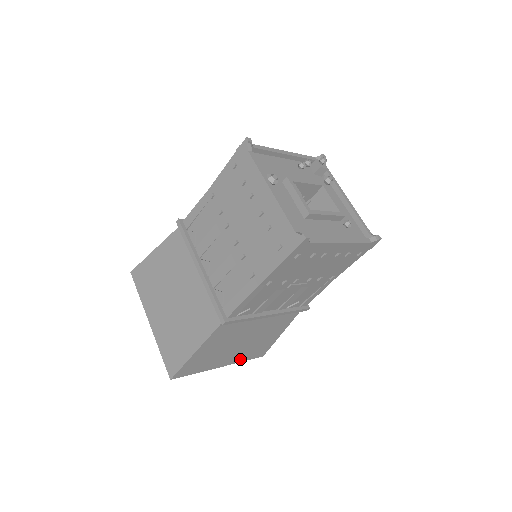
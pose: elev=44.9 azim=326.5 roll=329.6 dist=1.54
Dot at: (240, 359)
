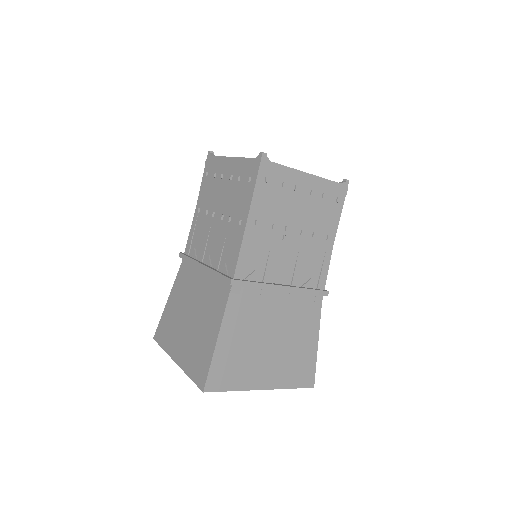
Dot at: (284, 382)
